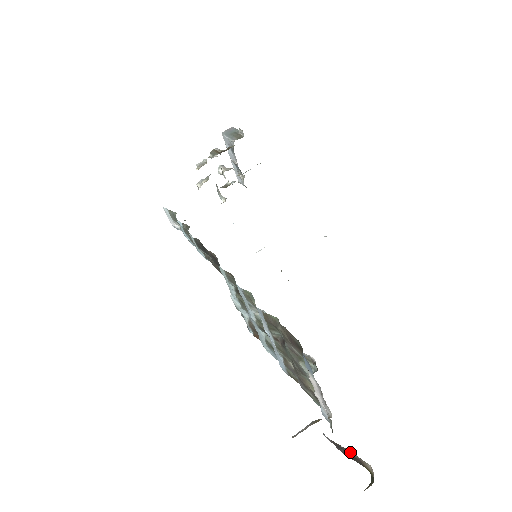
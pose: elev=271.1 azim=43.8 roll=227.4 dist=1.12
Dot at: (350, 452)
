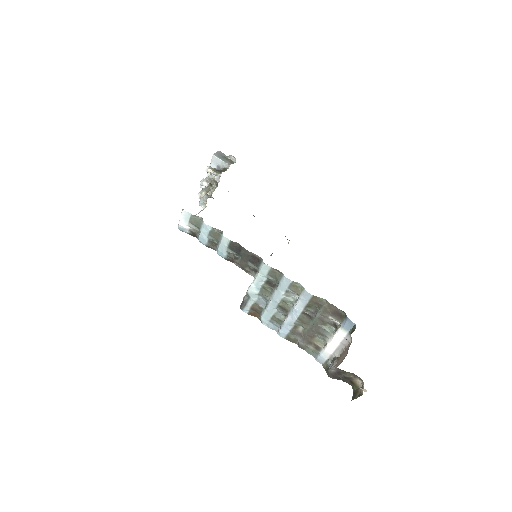
Dot at: (349, 375)
